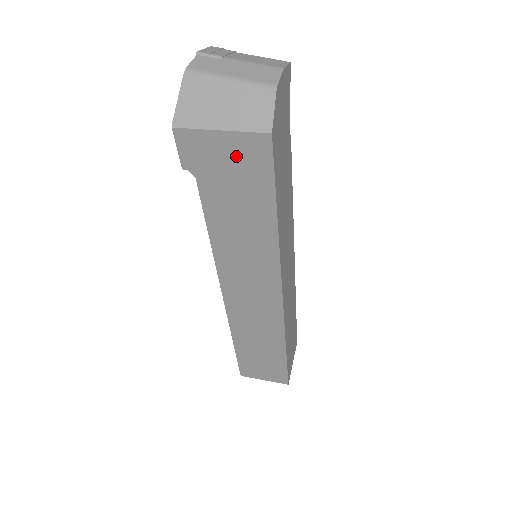
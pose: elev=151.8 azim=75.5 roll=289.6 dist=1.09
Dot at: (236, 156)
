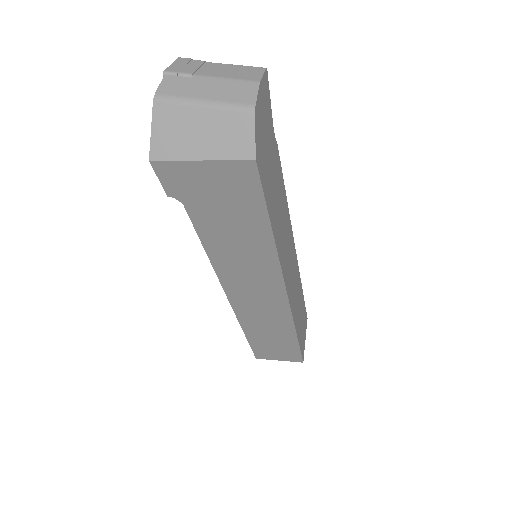
Dot at: (221, 182)
